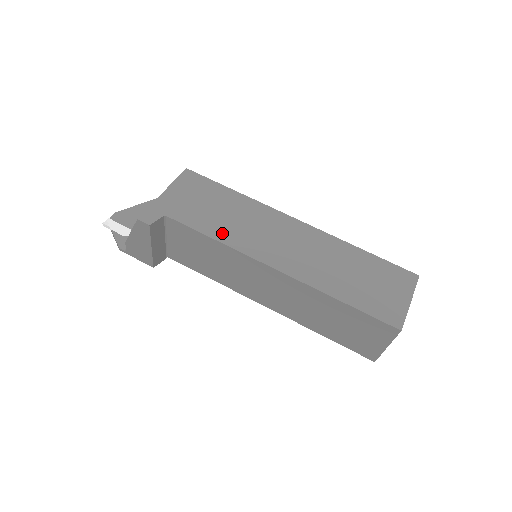
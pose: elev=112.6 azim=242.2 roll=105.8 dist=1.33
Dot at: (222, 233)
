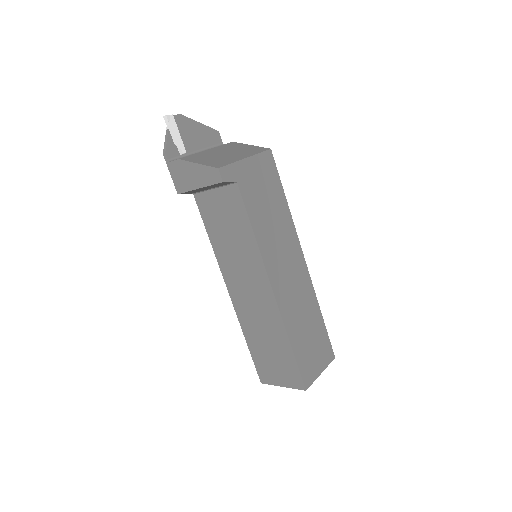
Dot at: (261, 233)
